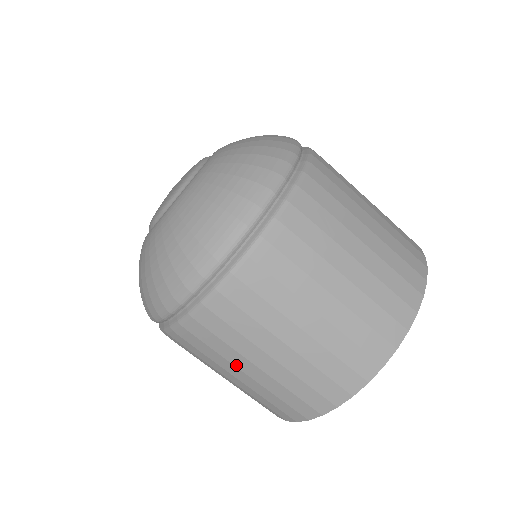
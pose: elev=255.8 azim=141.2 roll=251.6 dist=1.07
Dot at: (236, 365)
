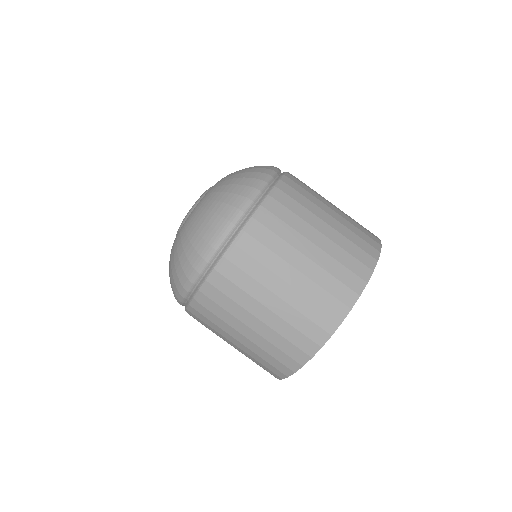
Dot at: (279, 275)
